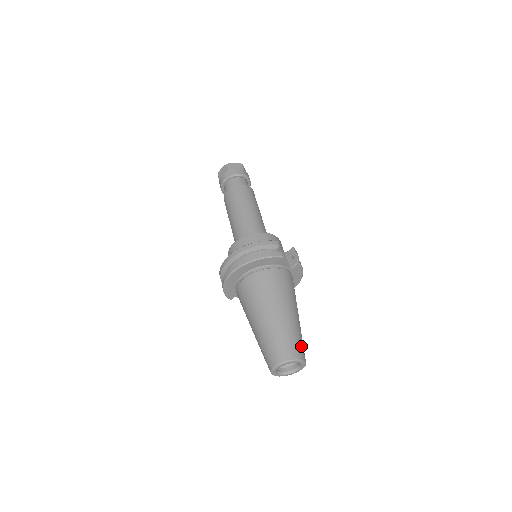
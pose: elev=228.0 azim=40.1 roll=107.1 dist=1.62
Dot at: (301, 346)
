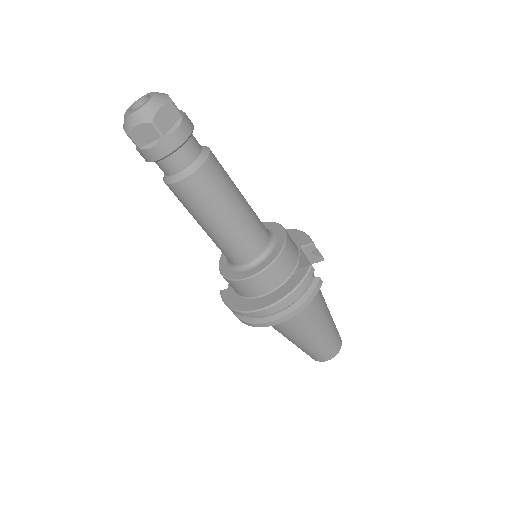
Dot at: (337, 331)
